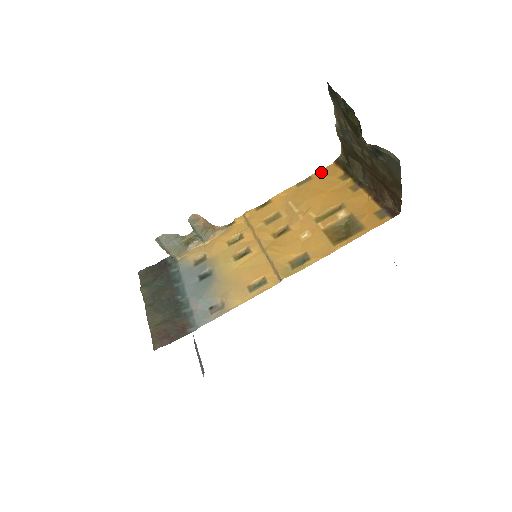
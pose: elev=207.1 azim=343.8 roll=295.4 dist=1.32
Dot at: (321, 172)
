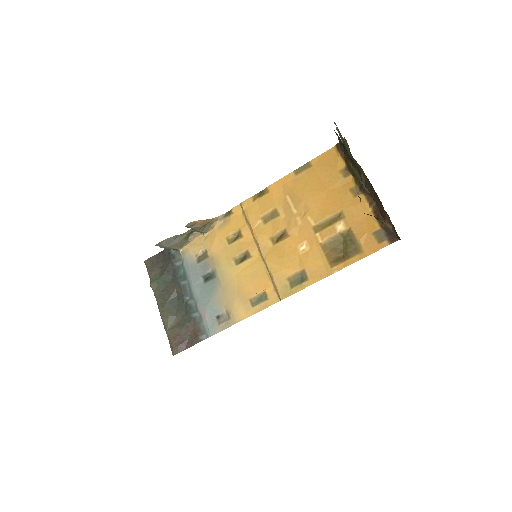
Dot at: (321, 158)
